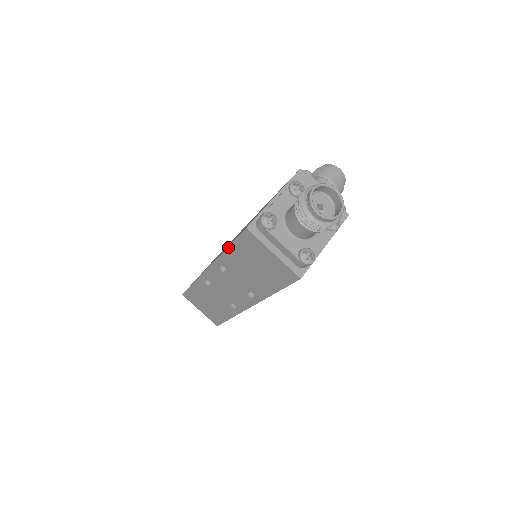
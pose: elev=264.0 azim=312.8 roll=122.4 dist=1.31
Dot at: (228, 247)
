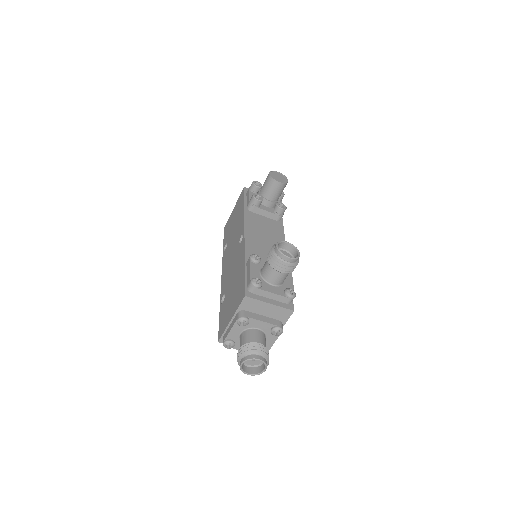
Dot at: (219, 313)
